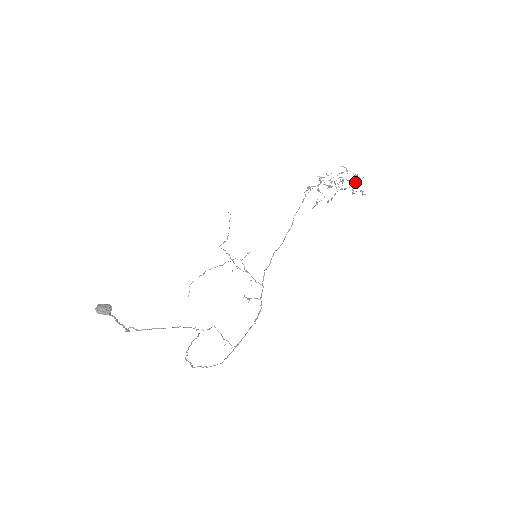
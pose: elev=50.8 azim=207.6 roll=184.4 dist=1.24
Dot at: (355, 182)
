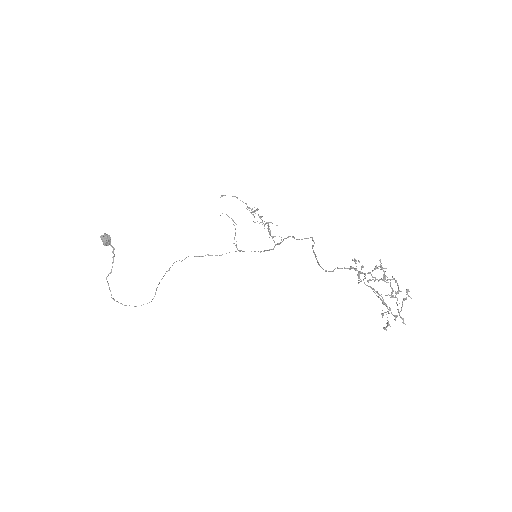
Dot at: (398, 312)
